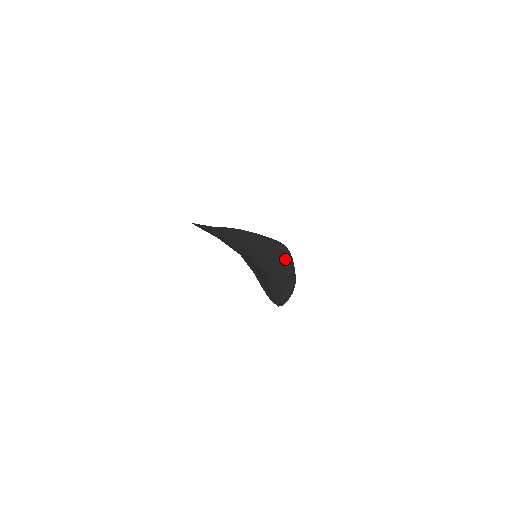
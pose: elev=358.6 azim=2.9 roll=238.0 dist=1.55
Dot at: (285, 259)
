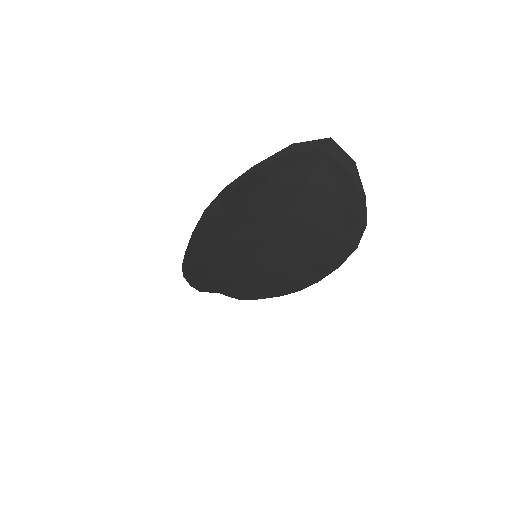
Dot at: occluded
